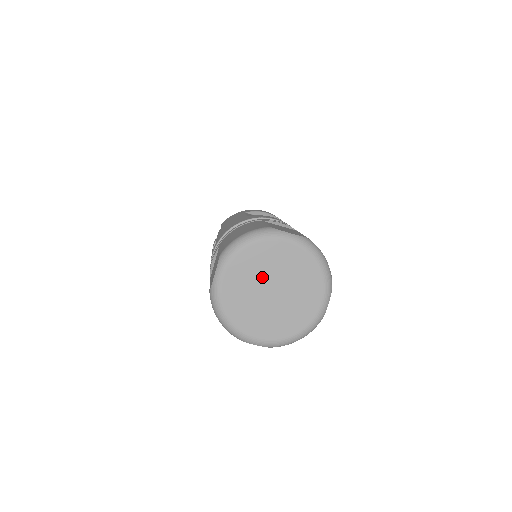
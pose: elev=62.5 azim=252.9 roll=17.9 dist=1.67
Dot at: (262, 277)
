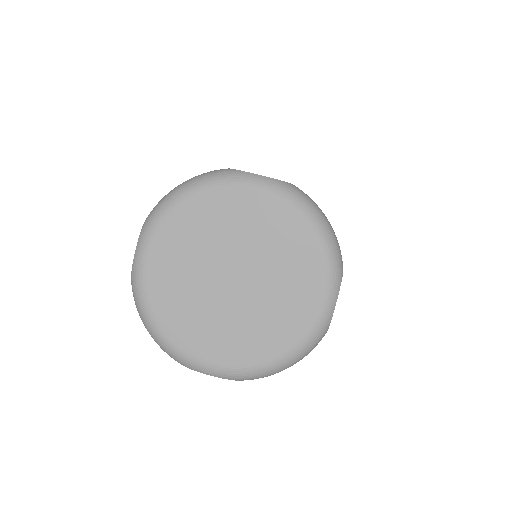
Dot at: (214, 253)
